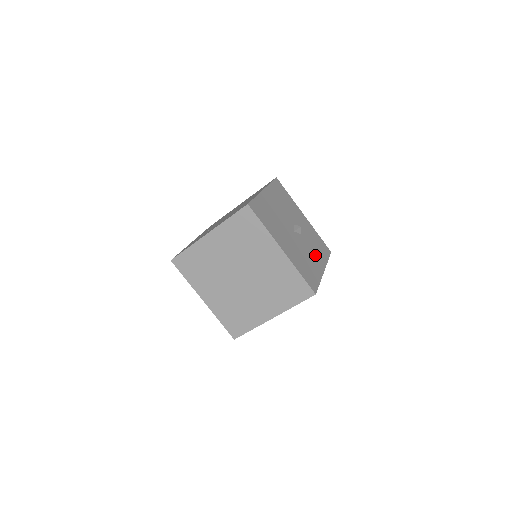
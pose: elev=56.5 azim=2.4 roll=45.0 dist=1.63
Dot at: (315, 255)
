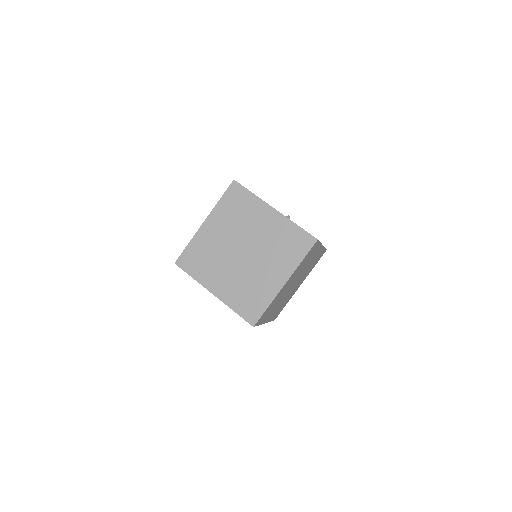
Dot at: occluded
